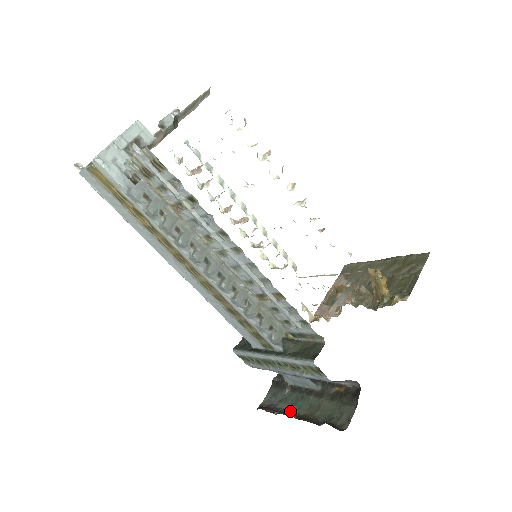
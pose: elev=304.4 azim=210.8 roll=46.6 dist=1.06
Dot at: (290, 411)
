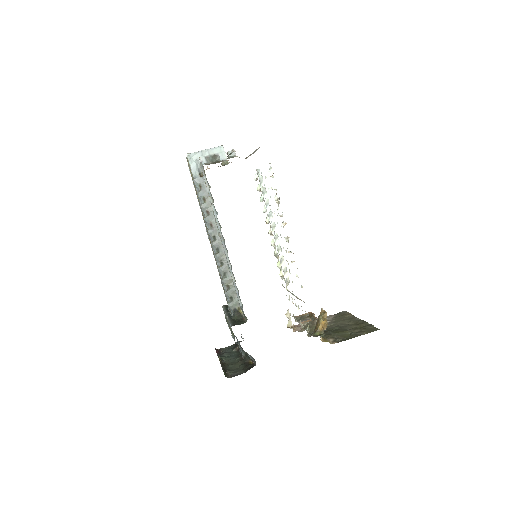
Dot at: (224, 358)
